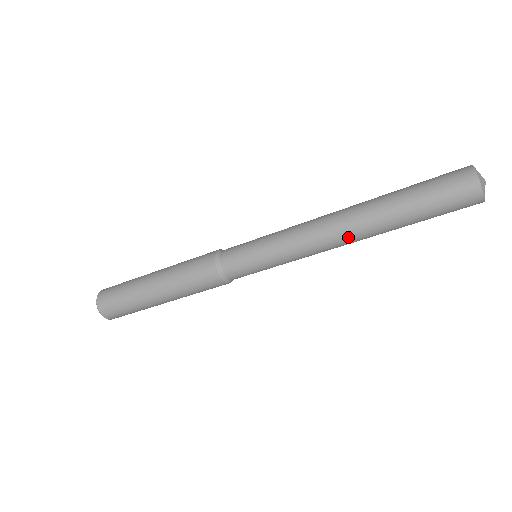
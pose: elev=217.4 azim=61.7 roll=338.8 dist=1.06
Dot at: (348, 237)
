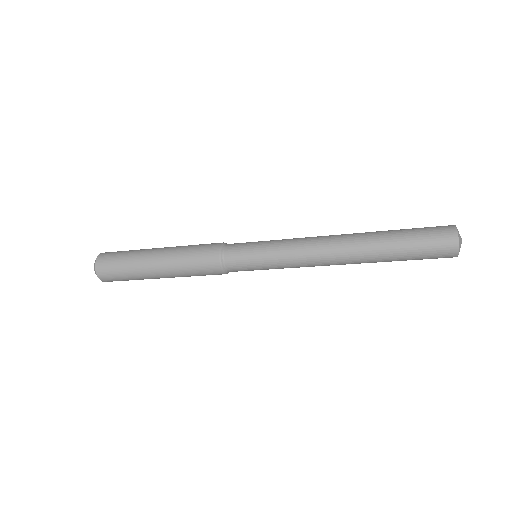
Dot at: (341, 252)
